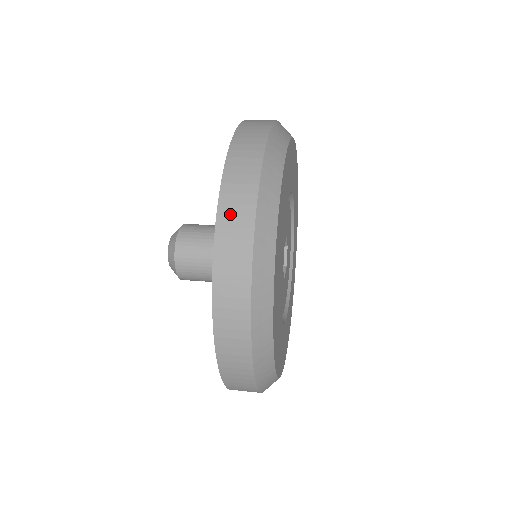
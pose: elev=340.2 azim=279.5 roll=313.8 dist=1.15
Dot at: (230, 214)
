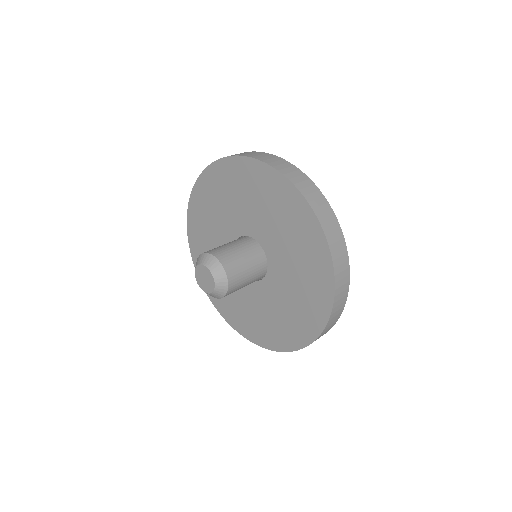
Dot at: (261, 157)
